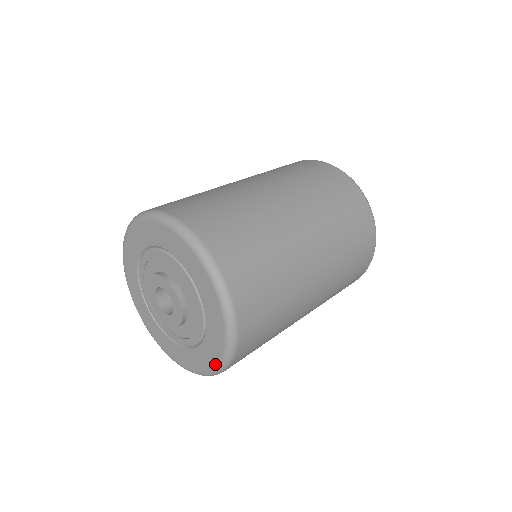
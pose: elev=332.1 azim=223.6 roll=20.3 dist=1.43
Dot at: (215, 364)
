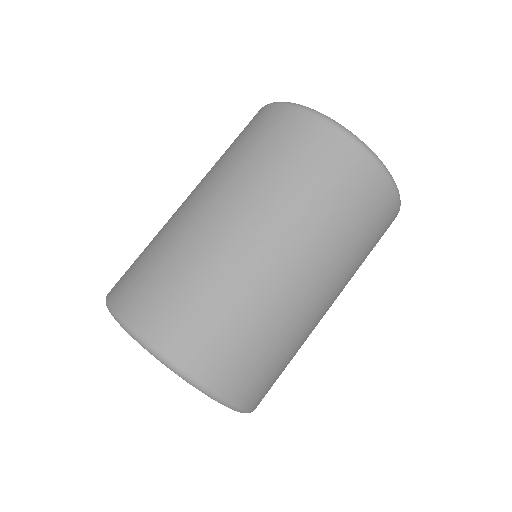
Dot at: occluded
